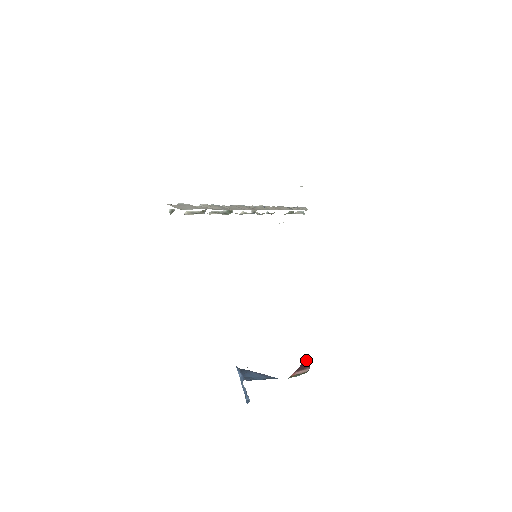
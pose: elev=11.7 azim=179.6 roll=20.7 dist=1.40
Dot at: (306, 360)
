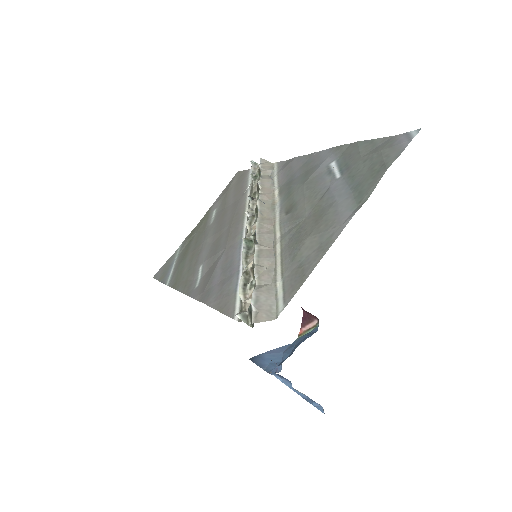
Dot at: (308, 313)
